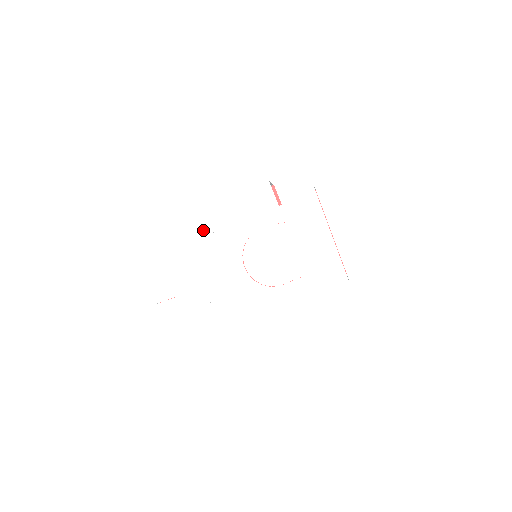
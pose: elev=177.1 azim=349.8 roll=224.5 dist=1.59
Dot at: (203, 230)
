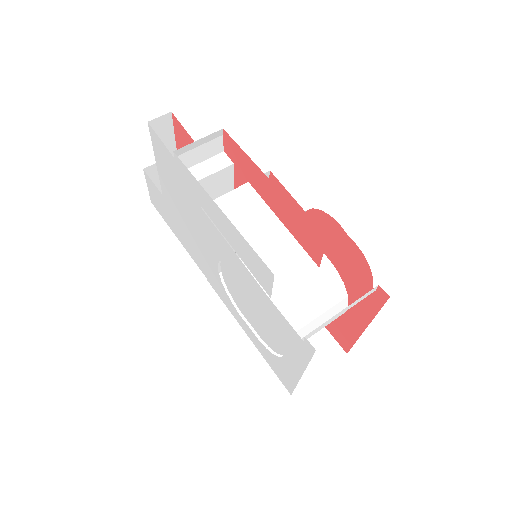
Dot at: (193, 195)
